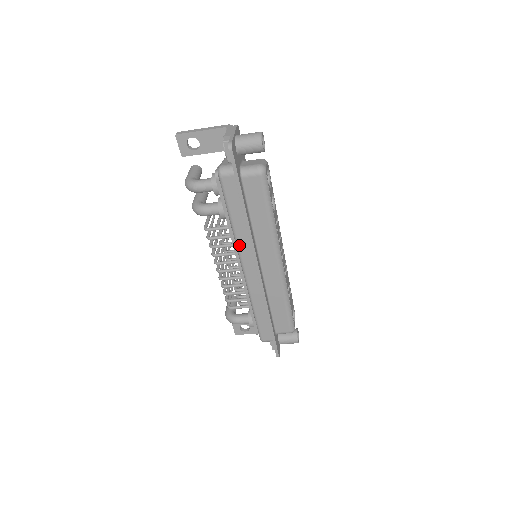
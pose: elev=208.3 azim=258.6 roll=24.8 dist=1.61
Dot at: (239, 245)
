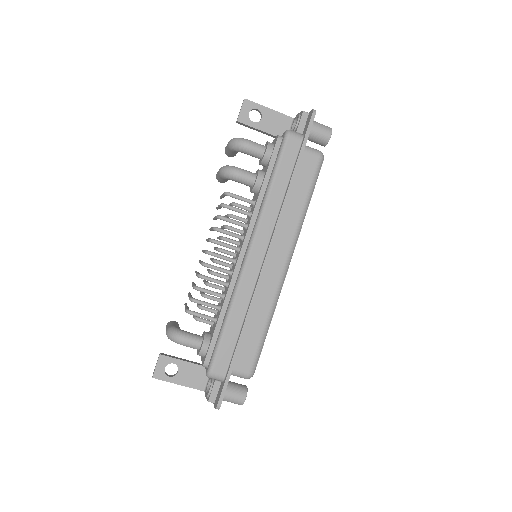
Dot at: (262, 218)
